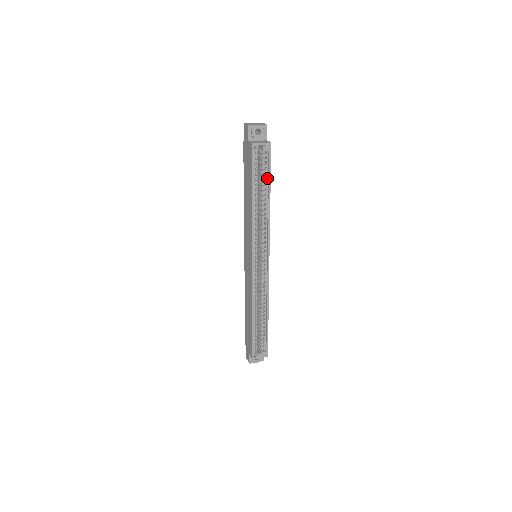
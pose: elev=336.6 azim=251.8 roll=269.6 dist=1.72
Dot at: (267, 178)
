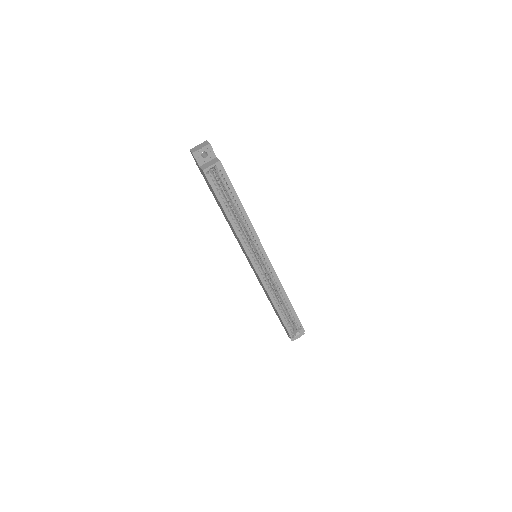
Dot at: (232, 192)
